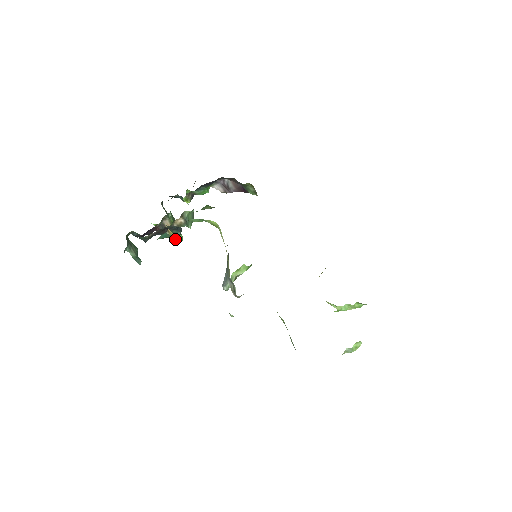
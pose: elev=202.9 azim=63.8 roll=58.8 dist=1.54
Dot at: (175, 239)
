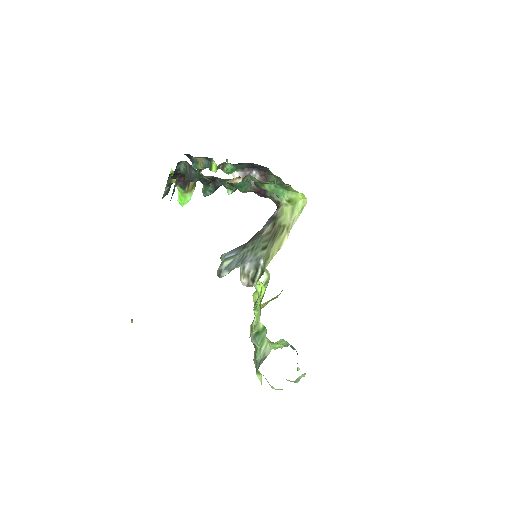
Dot at: (183, 199)
